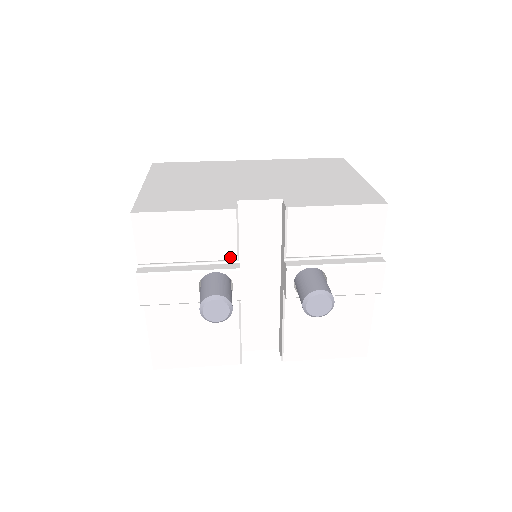
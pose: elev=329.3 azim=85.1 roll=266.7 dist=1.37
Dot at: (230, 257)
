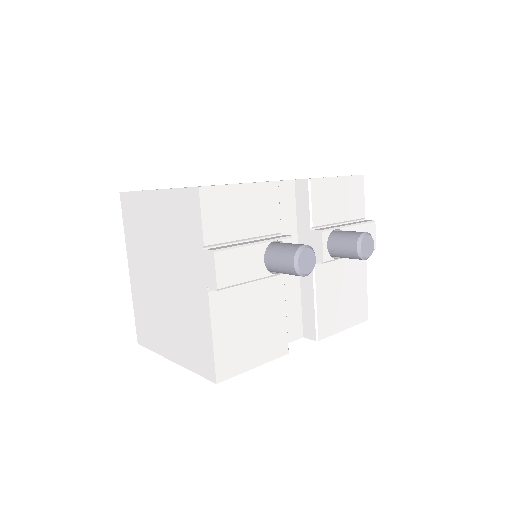
Dot at: (276, 230)
